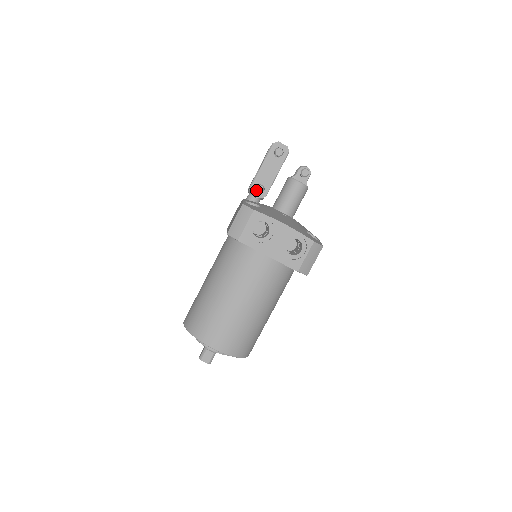
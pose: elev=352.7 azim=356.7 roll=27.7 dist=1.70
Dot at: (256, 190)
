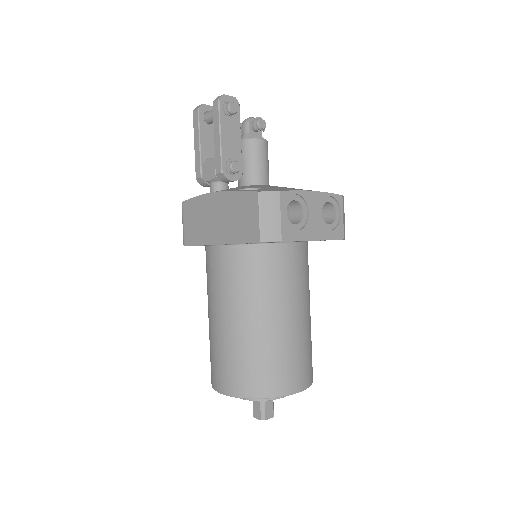
Dot at: (233, 171)
